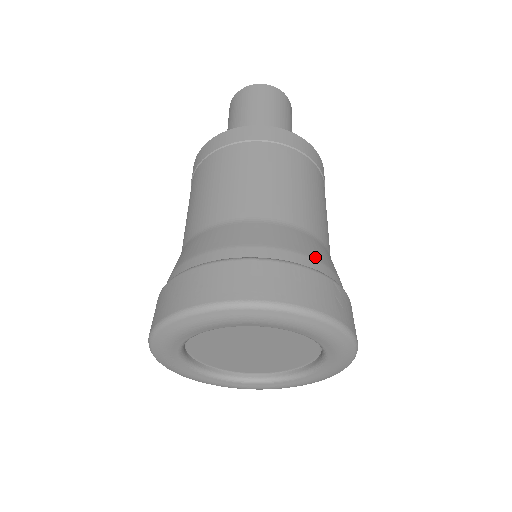
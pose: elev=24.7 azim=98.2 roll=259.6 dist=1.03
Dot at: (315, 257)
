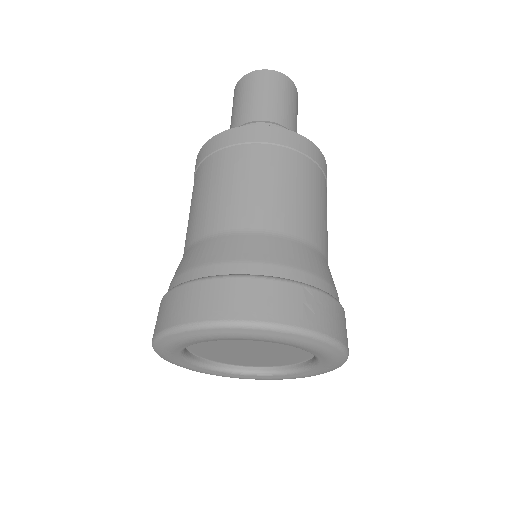
Dot at: (286, 263)
